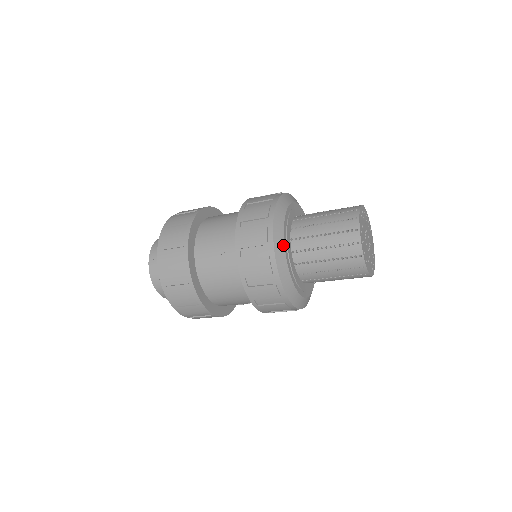
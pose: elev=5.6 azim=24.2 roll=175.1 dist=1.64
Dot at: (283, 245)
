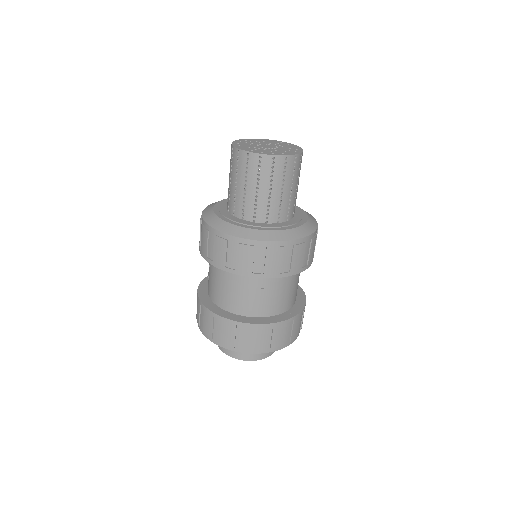
Dot at: (212, 211)
